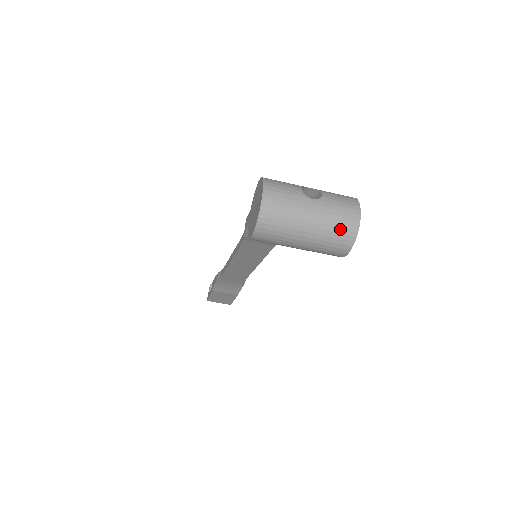
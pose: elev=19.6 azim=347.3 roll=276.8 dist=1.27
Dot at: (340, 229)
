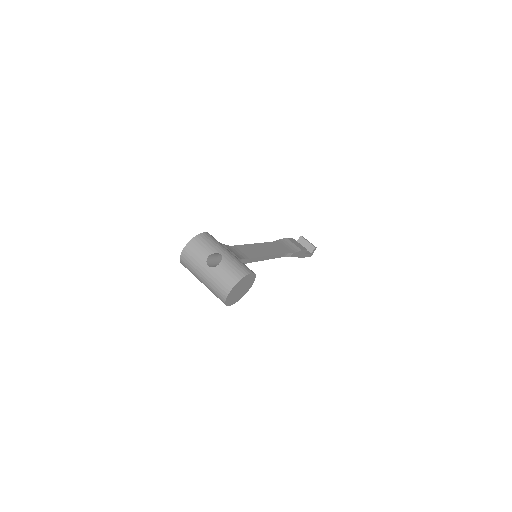
Dot at: (217, 292)
